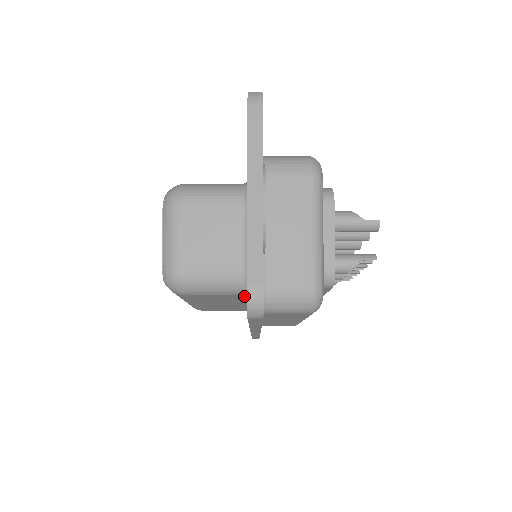
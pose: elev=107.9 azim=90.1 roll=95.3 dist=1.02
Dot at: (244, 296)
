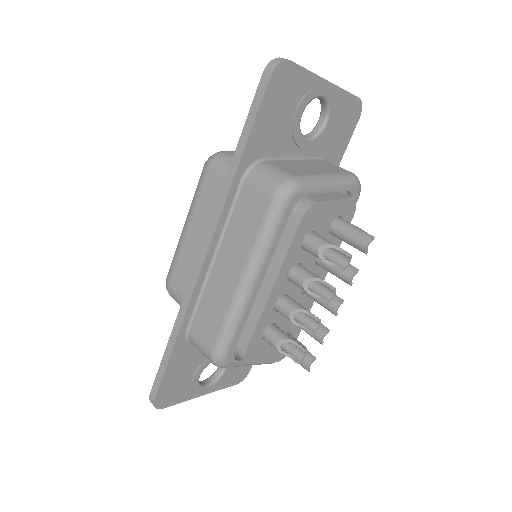
Dot at: occluded
